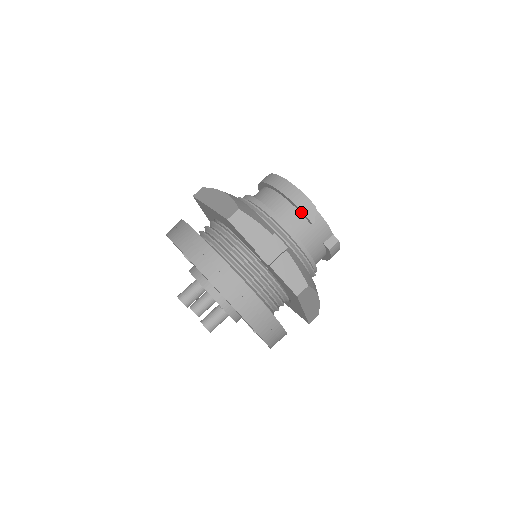
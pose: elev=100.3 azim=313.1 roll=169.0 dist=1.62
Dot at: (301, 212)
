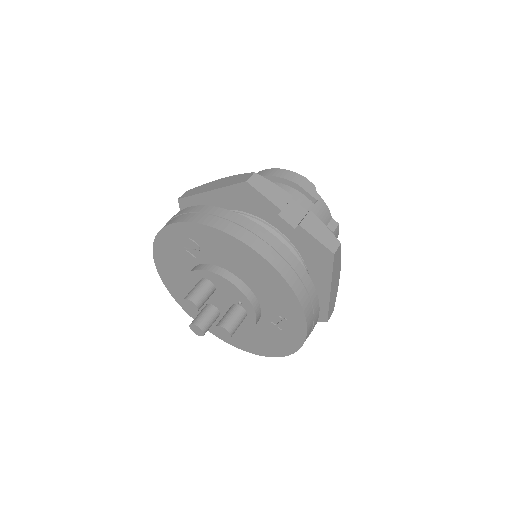
Dot at: (303, 191)
